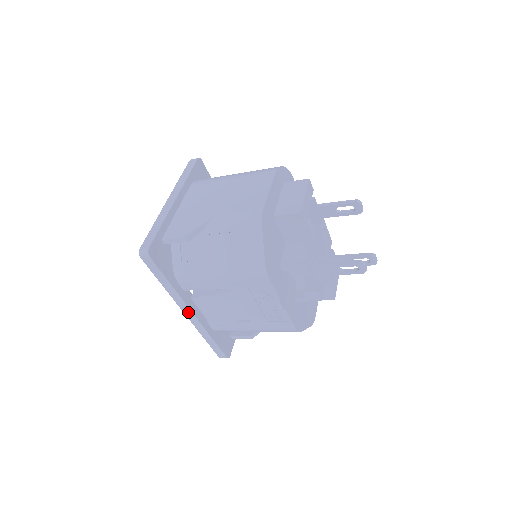
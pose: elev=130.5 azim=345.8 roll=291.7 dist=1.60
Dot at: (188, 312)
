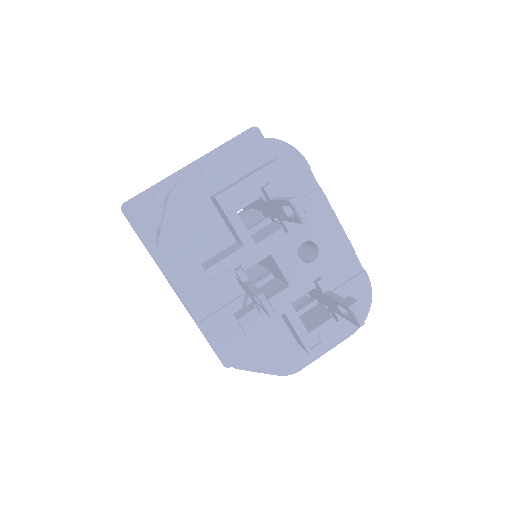
Dot at: occluded
